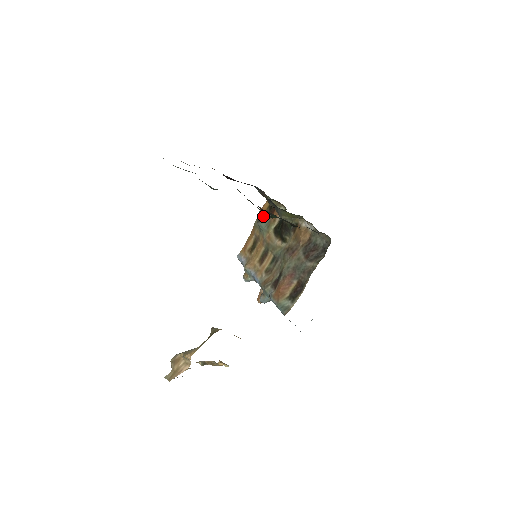
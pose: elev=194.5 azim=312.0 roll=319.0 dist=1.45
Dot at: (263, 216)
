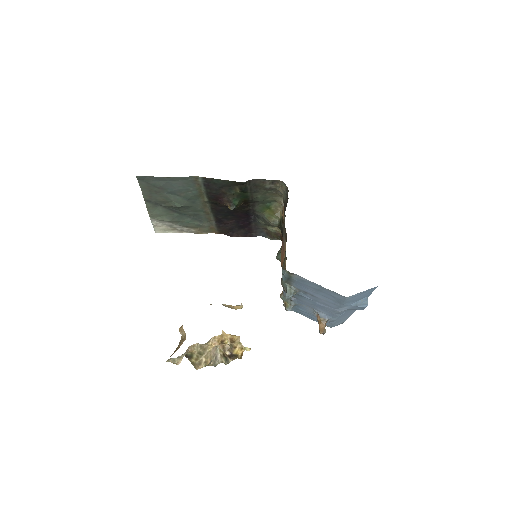
Dot at: occluded
